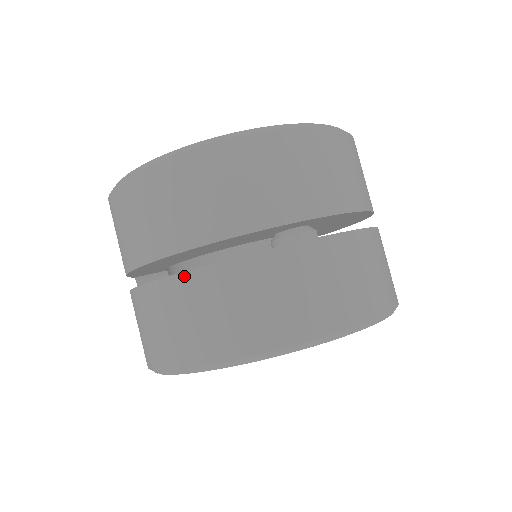
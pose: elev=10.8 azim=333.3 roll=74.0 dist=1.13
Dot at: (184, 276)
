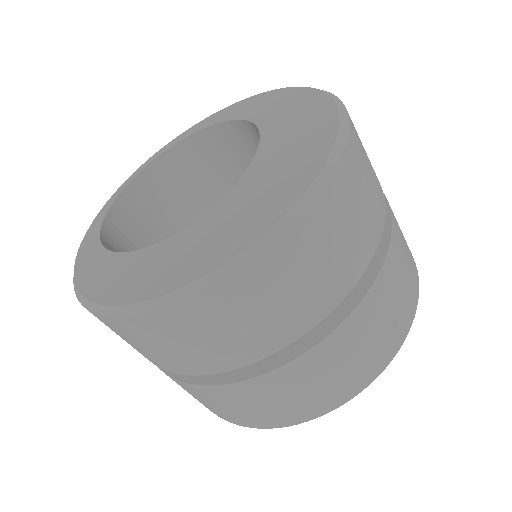
Dot at: (242, 384)
